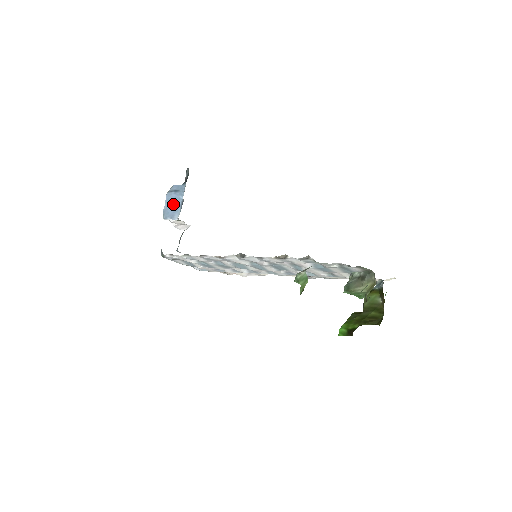
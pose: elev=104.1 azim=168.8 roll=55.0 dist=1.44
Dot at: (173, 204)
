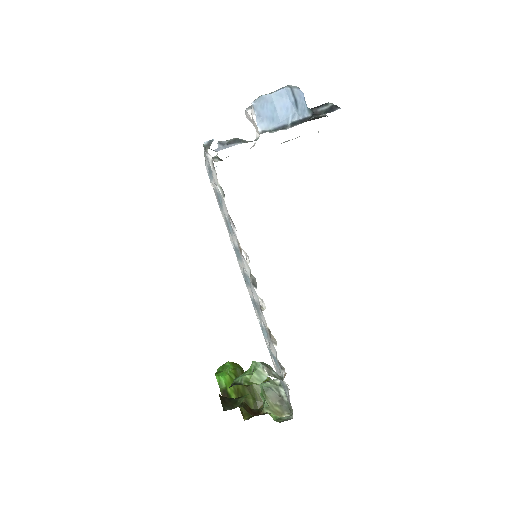
Dot at: (277, 109)
